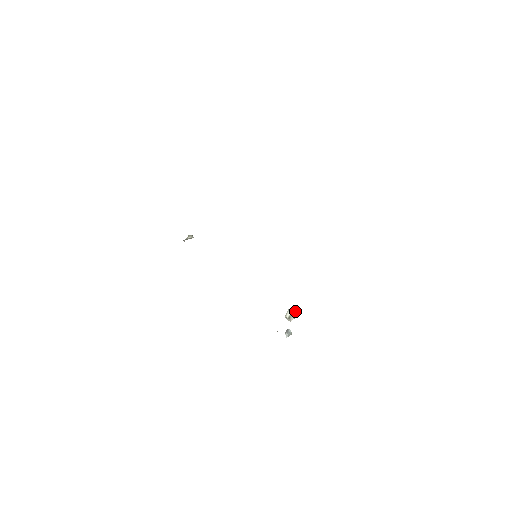
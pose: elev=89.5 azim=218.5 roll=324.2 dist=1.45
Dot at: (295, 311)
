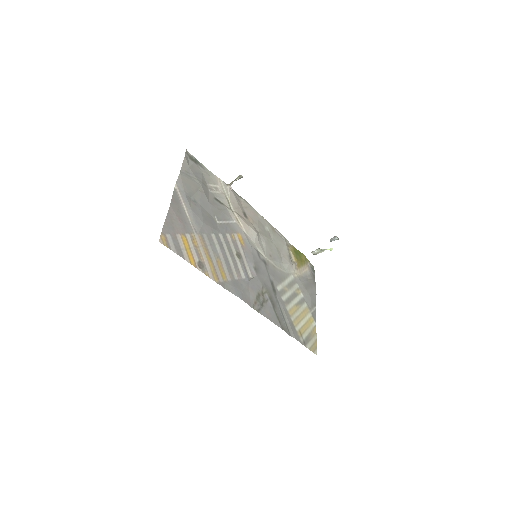
Dot at: (325, 249)
